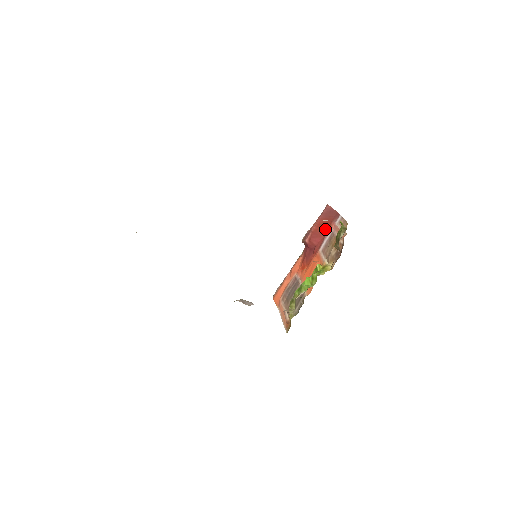
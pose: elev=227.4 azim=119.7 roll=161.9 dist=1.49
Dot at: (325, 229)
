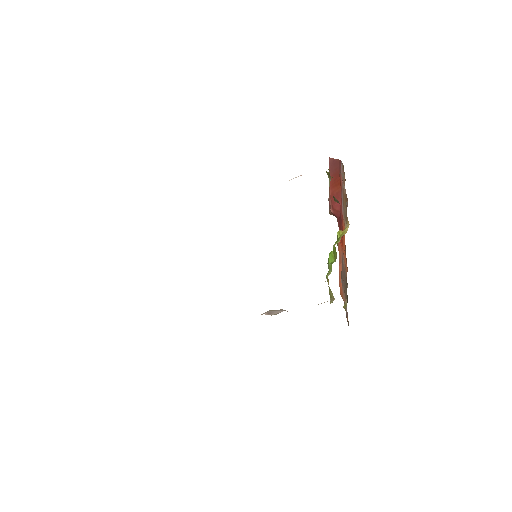
Dot at: (338, 187)
